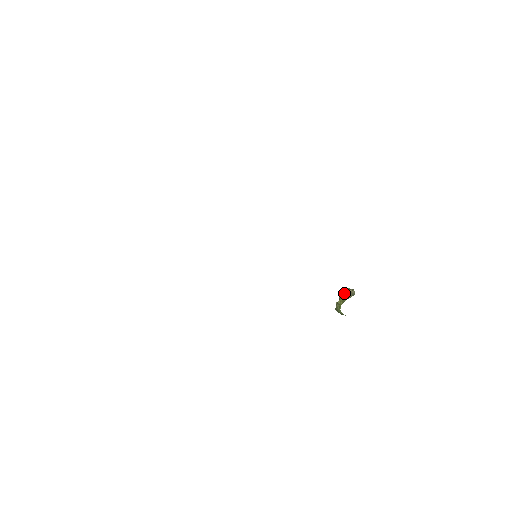
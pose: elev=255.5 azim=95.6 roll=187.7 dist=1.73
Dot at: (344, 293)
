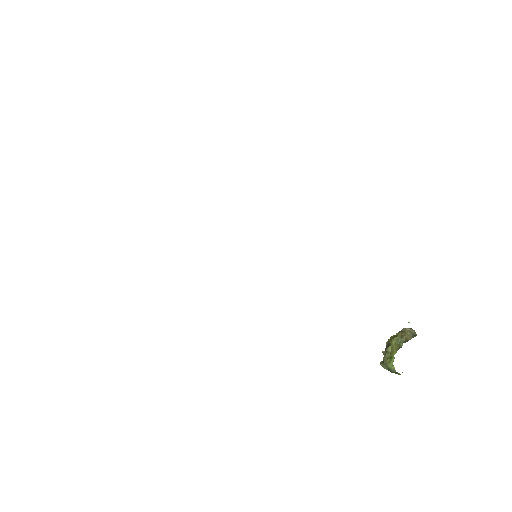
Dot at: (397, 334)
